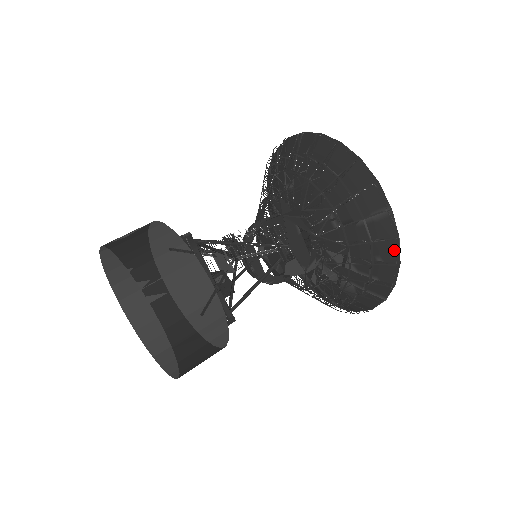
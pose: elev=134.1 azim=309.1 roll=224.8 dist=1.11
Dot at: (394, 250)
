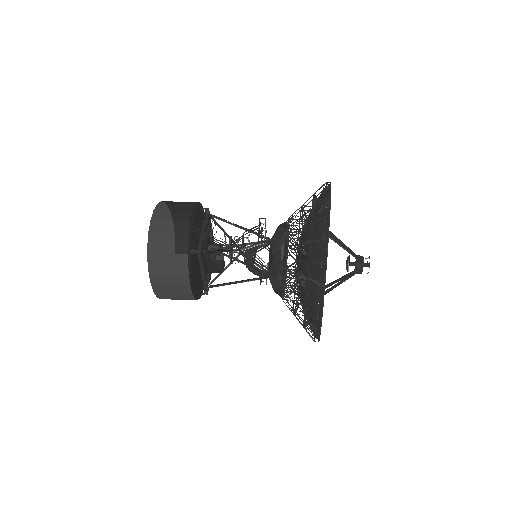
Dot at: (326, 229)
